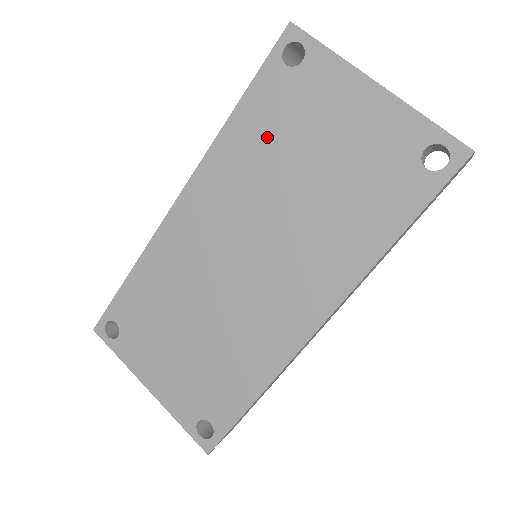
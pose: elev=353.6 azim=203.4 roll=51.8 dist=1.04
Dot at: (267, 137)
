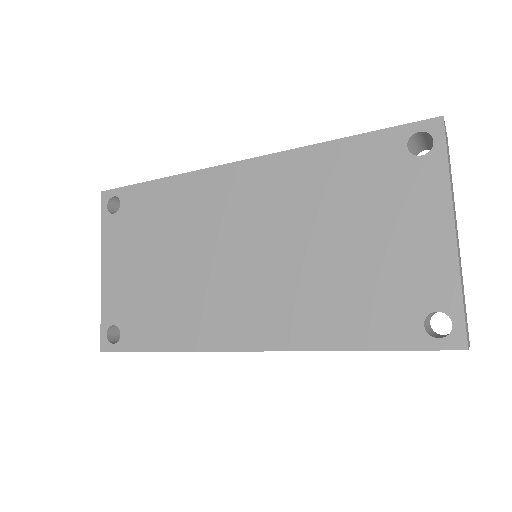
Dot at: (342, 185)
